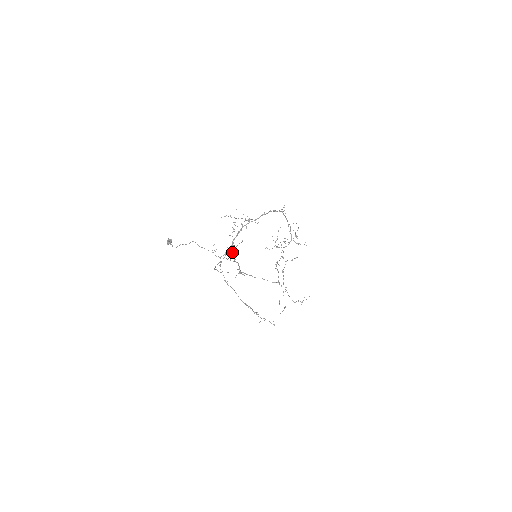
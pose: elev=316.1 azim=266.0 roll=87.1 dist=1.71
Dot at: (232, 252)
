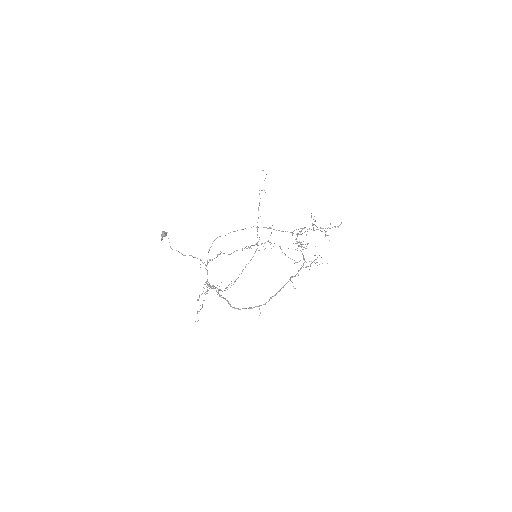
Dot at: (208, 286)
